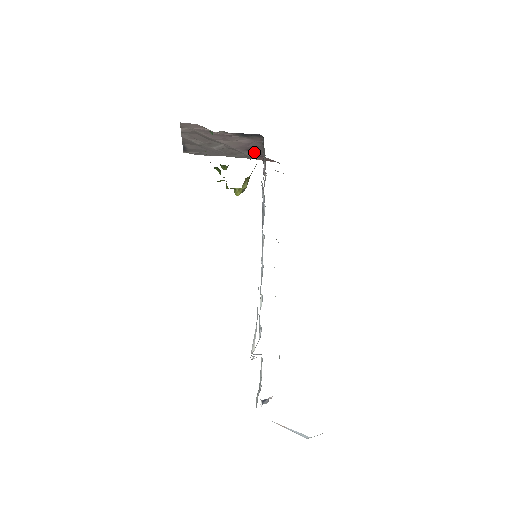
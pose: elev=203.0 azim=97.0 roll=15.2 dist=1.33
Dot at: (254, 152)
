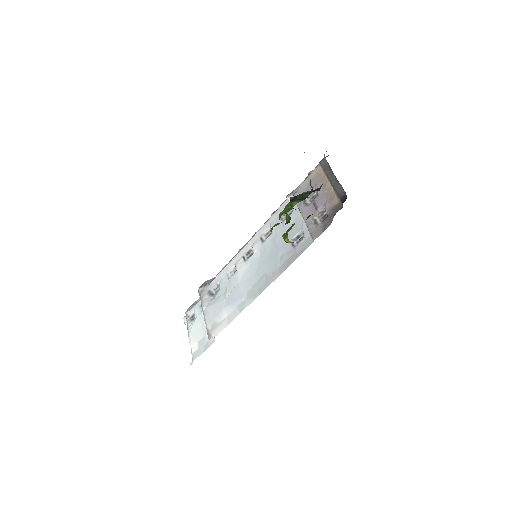
Dot at: occluded
